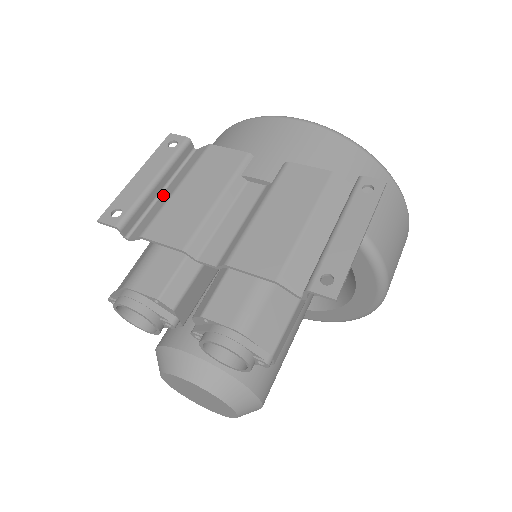
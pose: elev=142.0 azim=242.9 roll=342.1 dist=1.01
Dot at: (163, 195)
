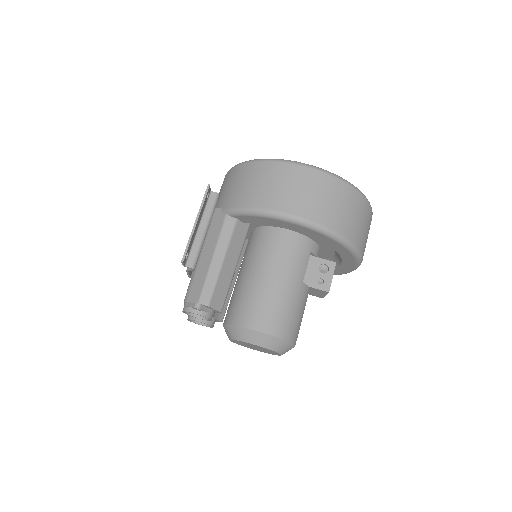
Dot at: occluded
